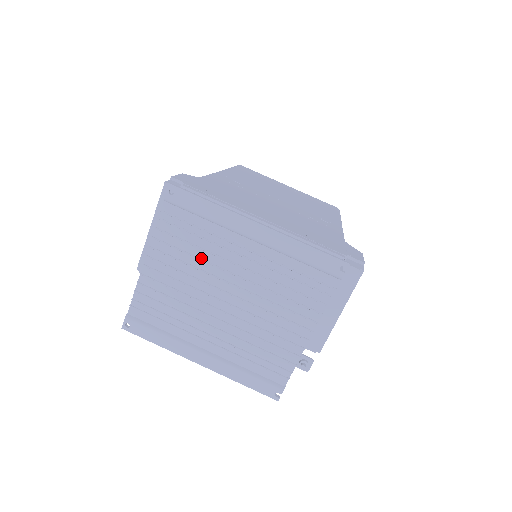
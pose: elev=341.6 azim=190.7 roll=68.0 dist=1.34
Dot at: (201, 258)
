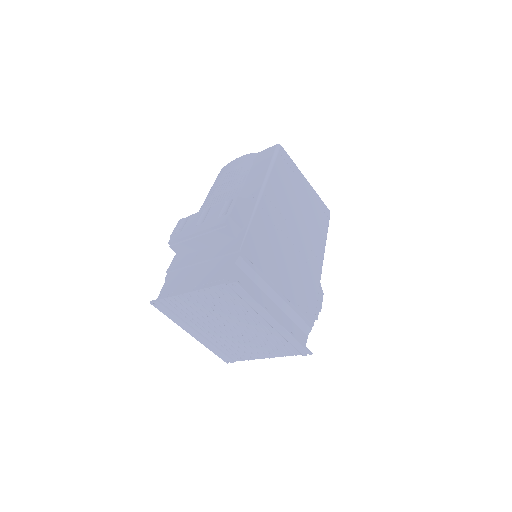
Dot at: (229, 310)
